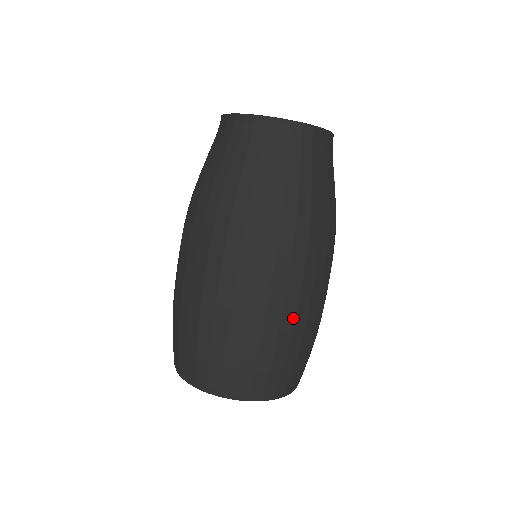
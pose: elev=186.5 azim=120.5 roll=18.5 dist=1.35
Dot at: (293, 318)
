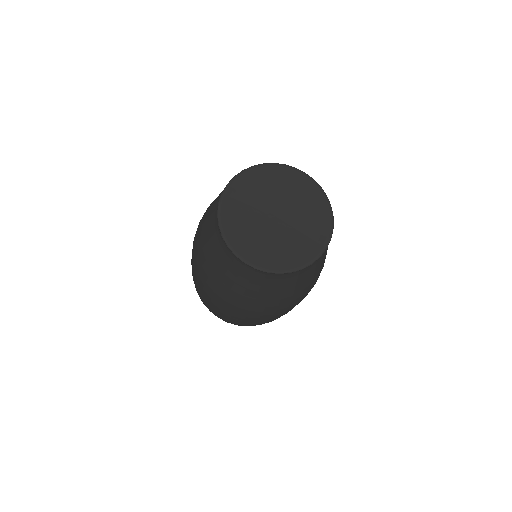
Dot at: (263, 323)
